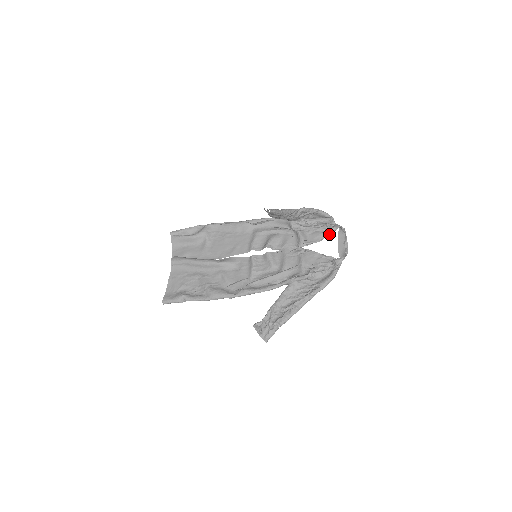
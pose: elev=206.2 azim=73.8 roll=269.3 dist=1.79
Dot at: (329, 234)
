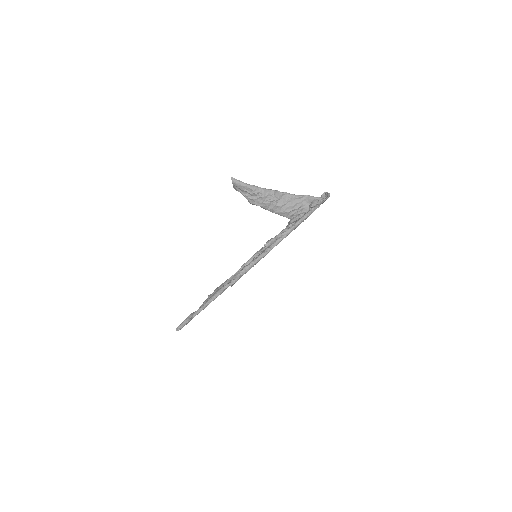
Dot at: occluded
